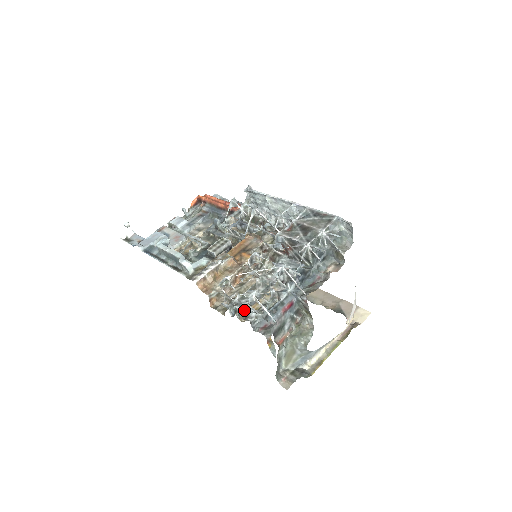
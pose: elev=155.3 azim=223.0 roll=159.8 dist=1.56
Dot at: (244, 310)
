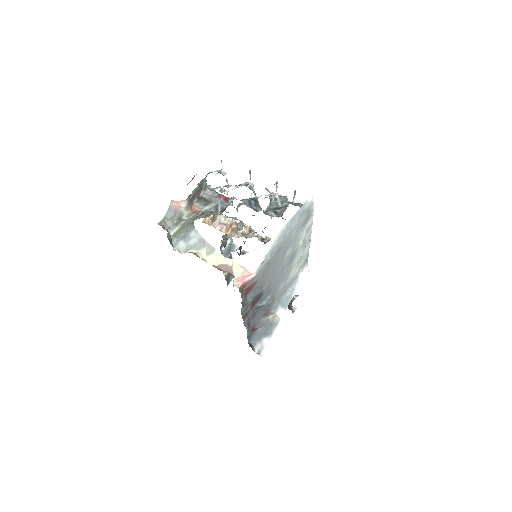
Dot at: occluded
